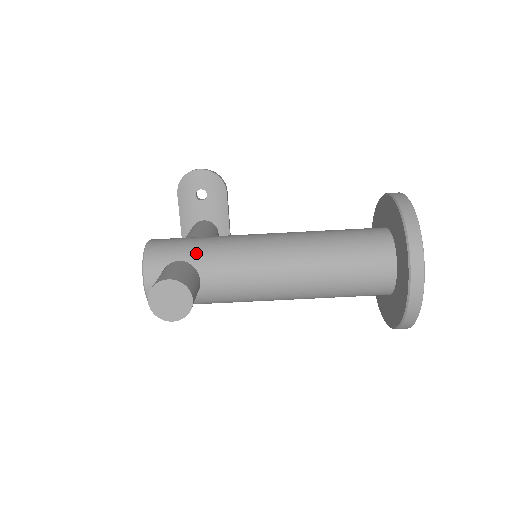
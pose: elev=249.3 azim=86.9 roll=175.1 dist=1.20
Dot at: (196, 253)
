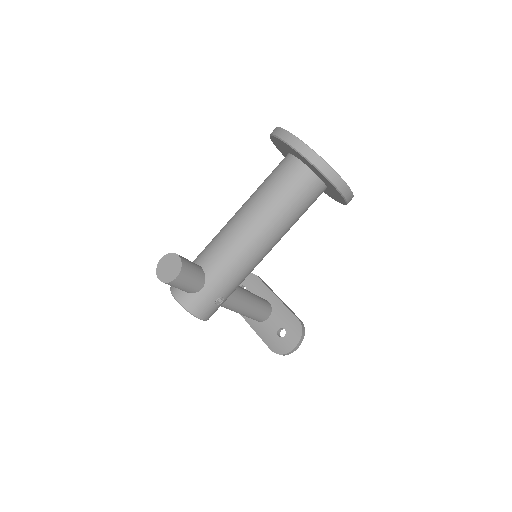
Dot at: (194, 260)
